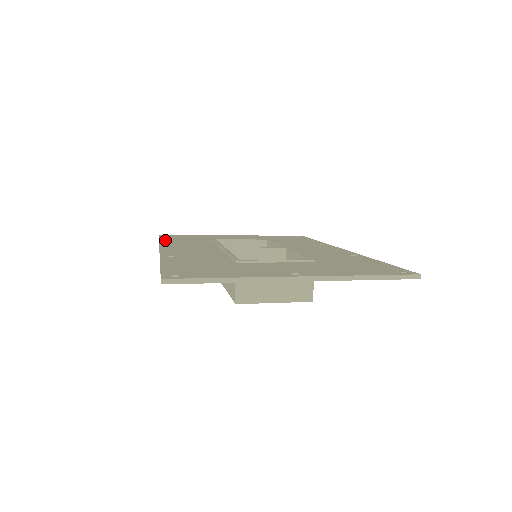
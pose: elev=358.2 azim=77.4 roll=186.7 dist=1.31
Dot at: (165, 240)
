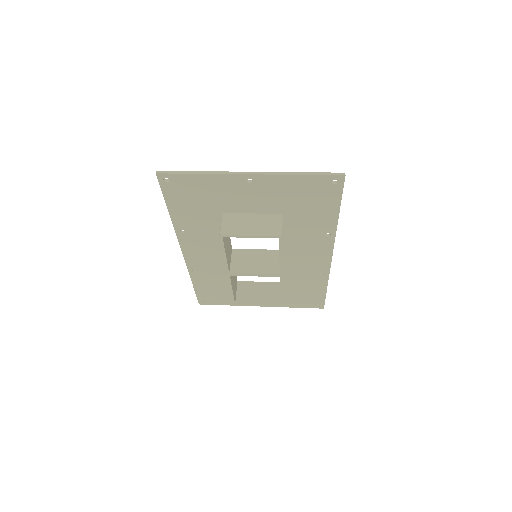
Dot at: occluded
